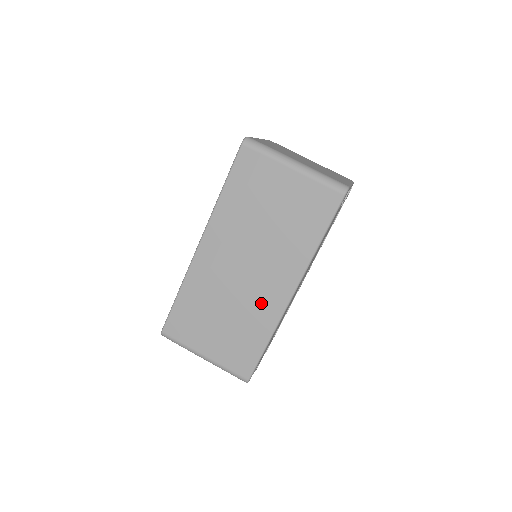
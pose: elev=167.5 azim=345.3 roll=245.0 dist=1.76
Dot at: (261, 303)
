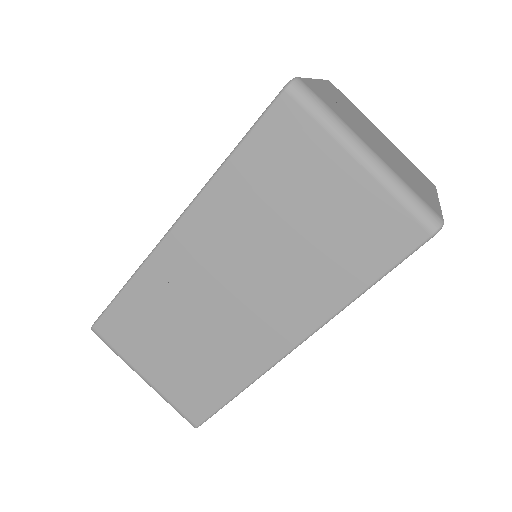
Dot at: (243, 342)
